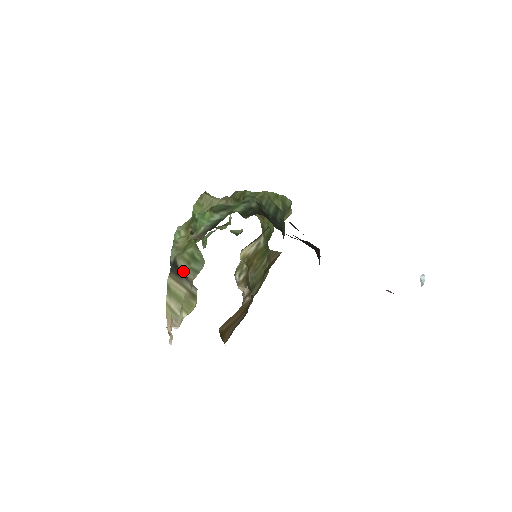
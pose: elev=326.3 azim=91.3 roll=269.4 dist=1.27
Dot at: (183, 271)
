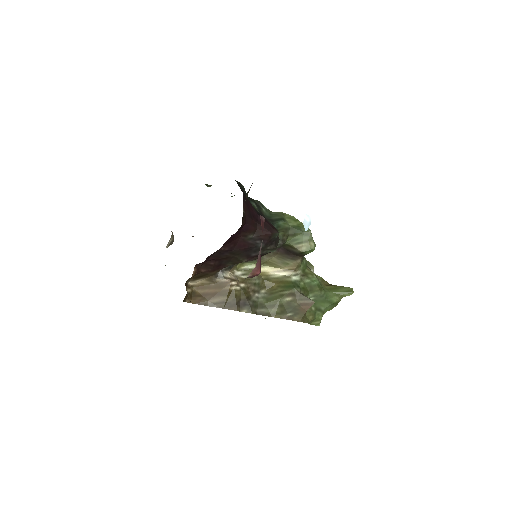
Dot at: occluded
